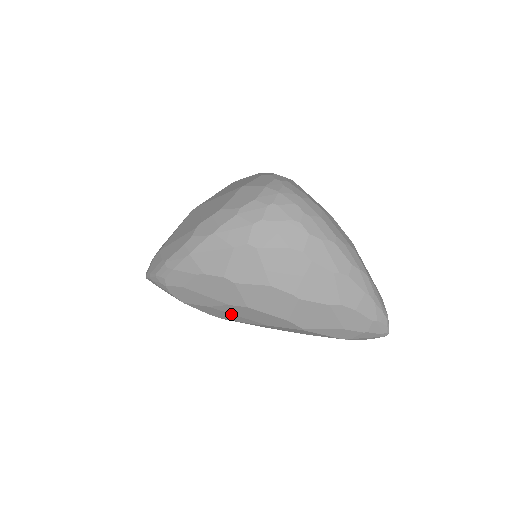
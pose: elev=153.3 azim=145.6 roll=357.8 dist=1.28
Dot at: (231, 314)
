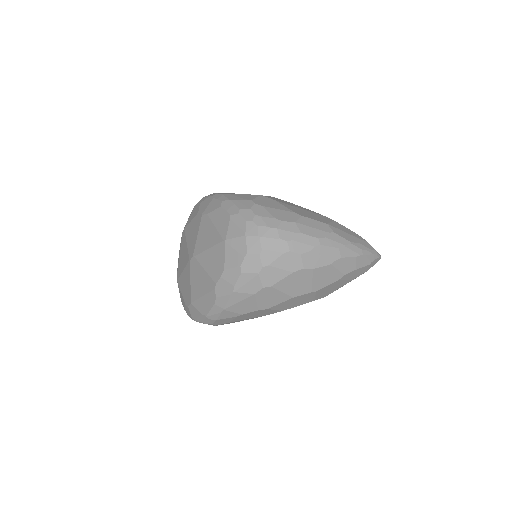
Dot at: occluded
